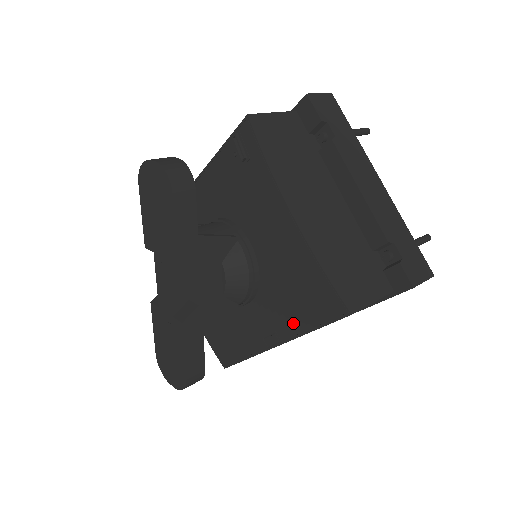
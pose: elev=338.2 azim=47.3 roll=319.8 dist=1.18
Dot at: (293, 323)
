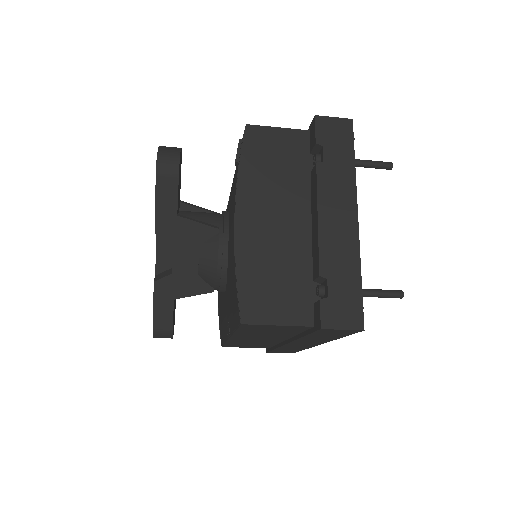
Dot at: (231, 319)
